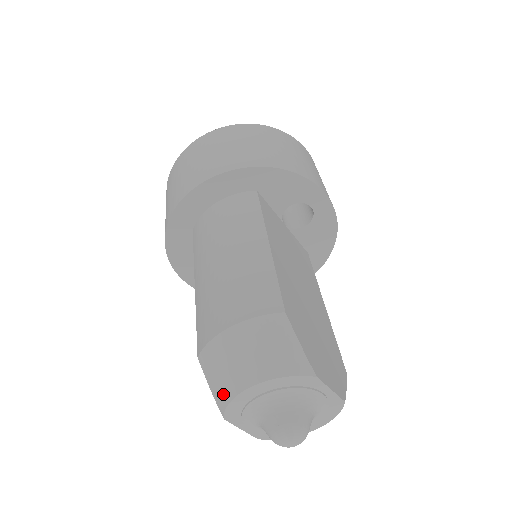
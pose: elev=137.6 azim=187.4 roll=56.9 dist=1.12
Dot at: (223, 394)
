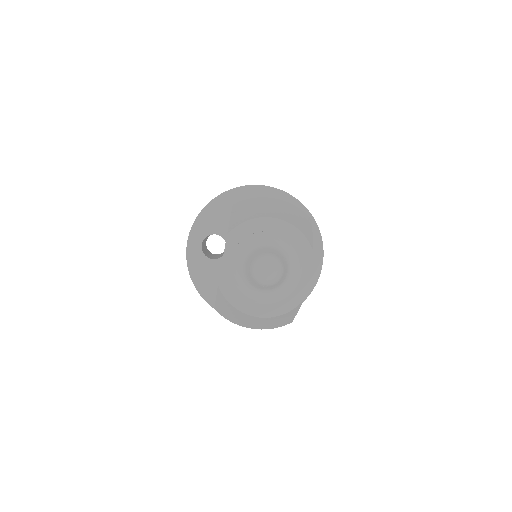
Dot at: (245, 217)
